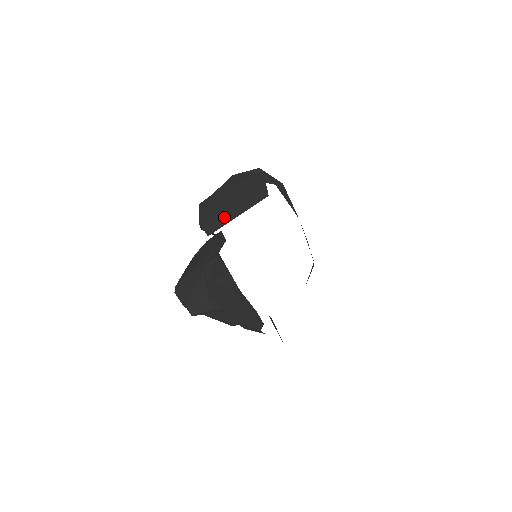
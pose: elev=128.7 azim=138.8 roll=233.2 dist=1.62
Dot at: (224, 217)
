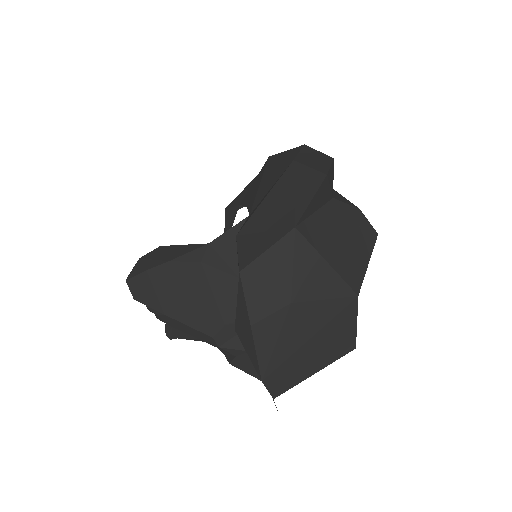
Dot at: (296, 375)
